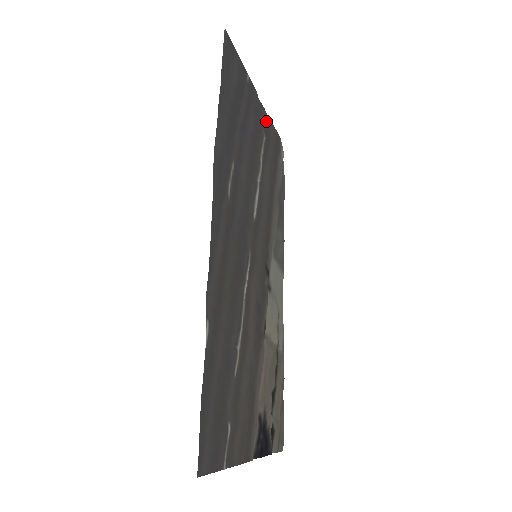
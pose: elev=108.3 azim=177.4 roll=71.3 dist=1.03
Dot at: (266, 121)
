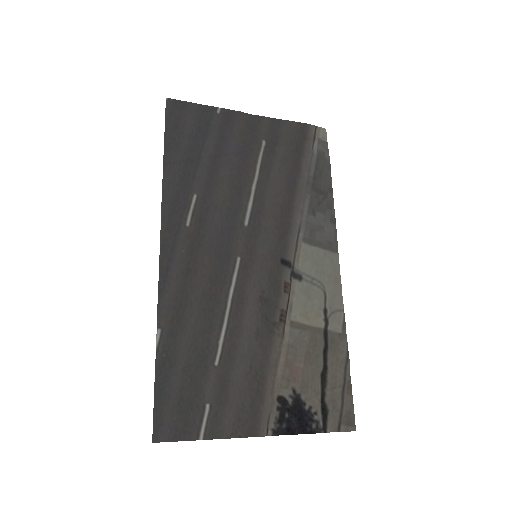
Dot at: (270, 126)
